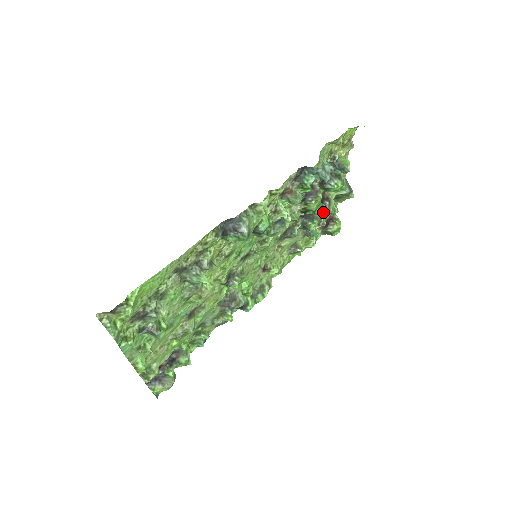
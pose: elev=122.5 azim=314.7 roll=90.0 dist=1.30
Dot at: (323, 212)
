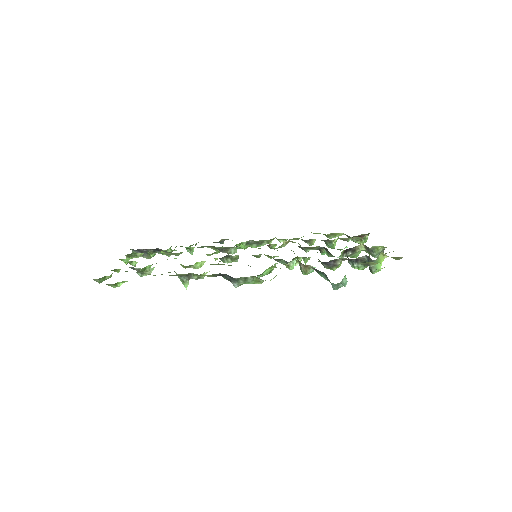
Dot at: occluded
